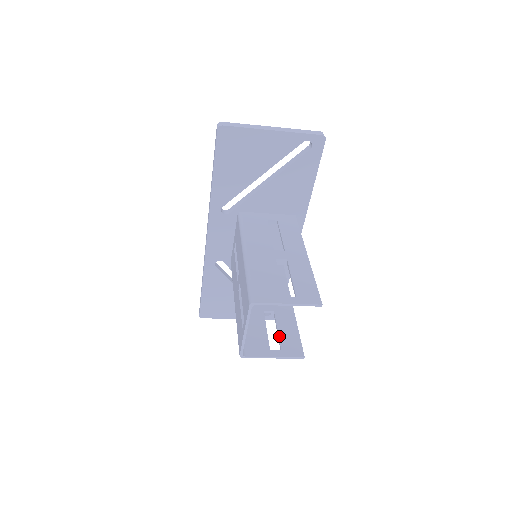
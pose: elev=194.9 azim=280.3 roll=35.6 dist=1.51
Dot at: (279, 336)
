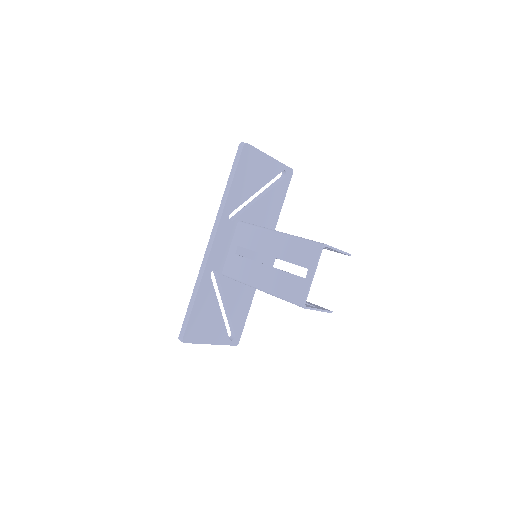
Dot at: (306, 303)
